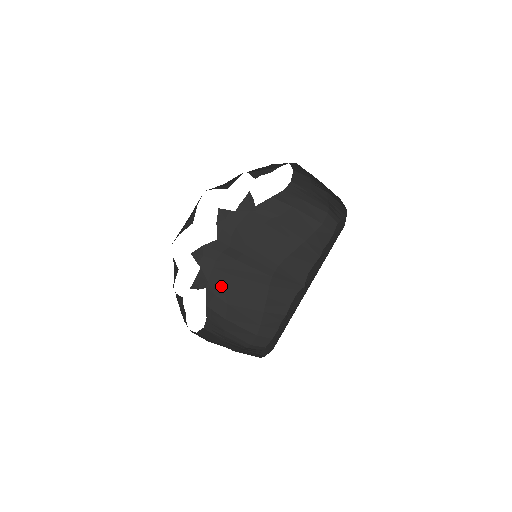
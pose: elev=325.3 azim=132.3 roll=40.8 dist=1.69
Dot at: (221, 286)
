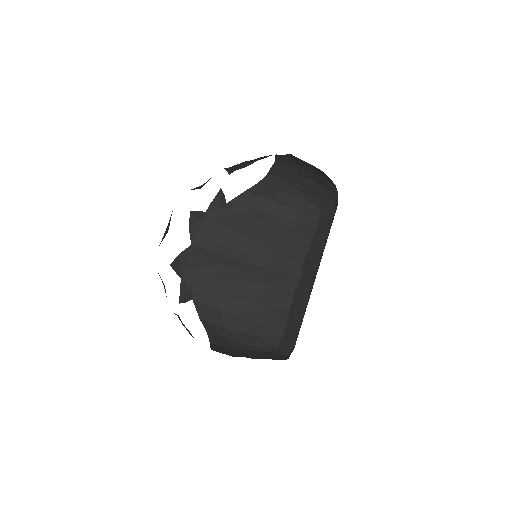
Dot at: (209, 294)
